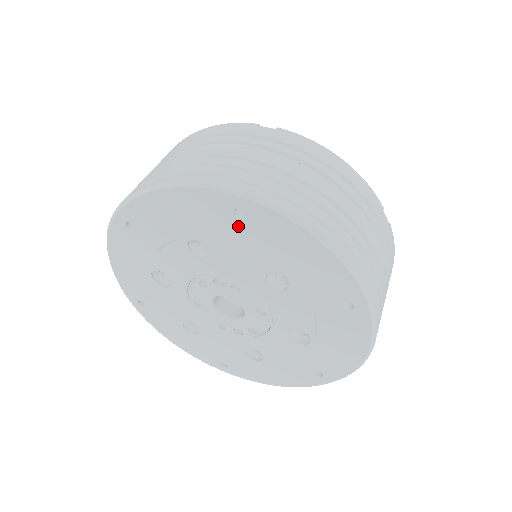
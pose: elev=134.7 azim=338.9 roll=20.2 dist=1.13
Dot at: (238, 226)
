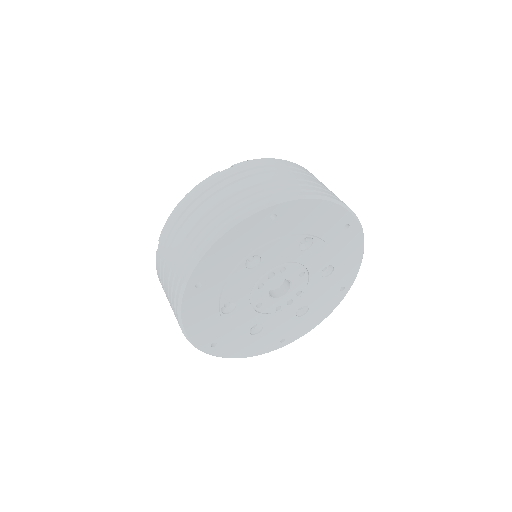
Dot at: (274, 226)
